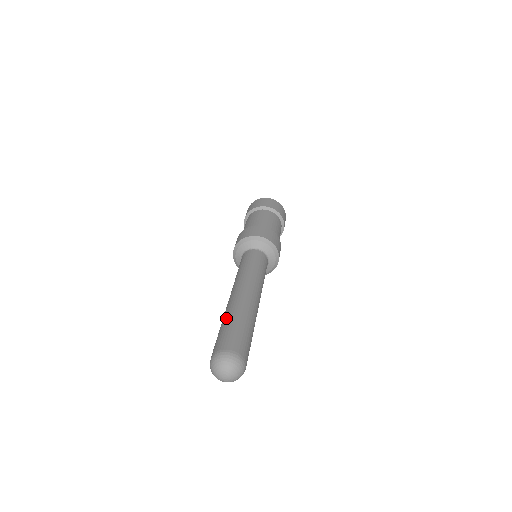
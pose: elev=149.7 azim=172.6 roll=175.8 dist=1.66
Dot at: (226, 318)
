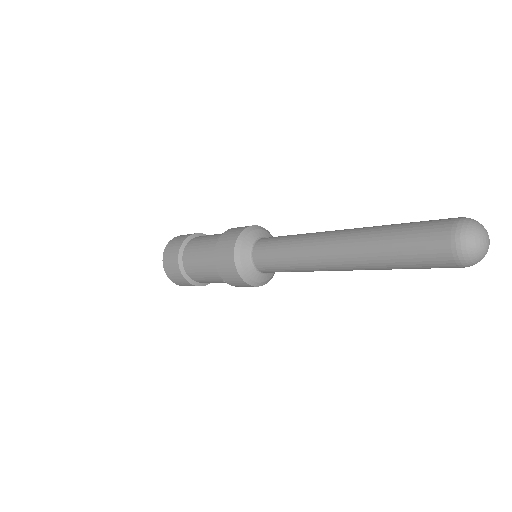
Dot at: occluded
